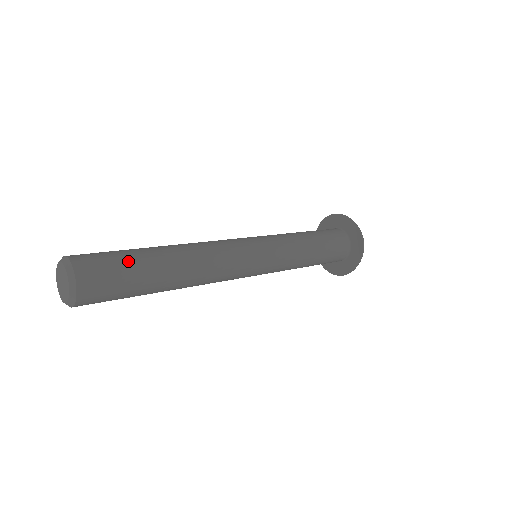
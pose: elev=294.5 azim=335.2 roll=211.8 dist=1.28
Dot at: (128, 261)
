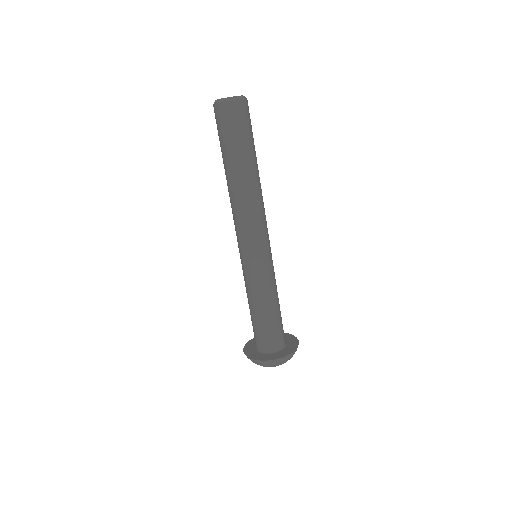
Dot at: occluded
